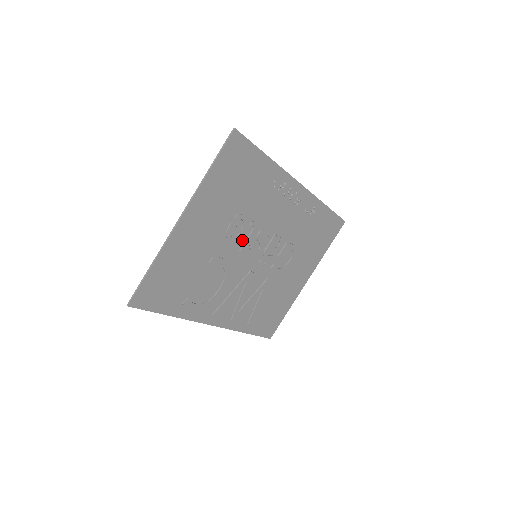
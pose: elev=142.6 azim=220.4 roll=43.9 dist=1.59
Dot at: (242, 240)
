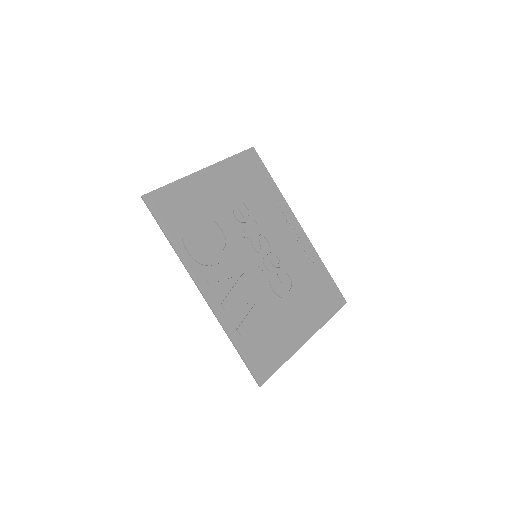
Dot at: (246, 229)
